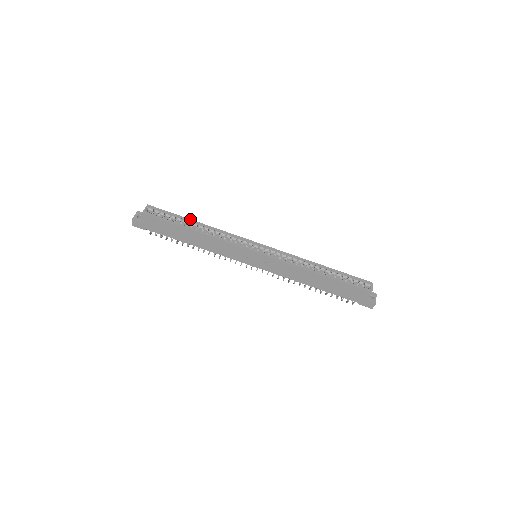
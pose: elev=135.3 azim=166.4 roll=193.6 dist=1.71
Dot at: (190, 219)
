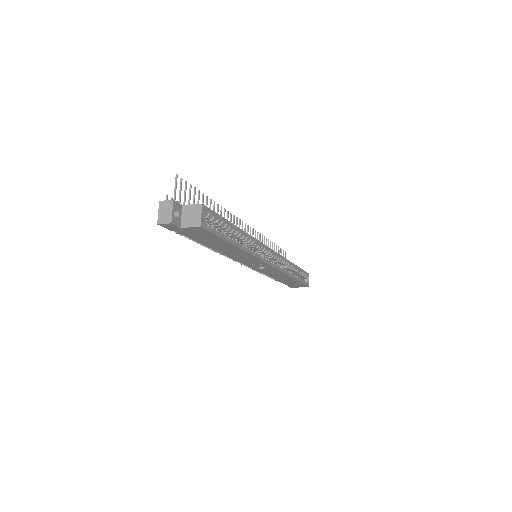
Dot at: (235, 225)
